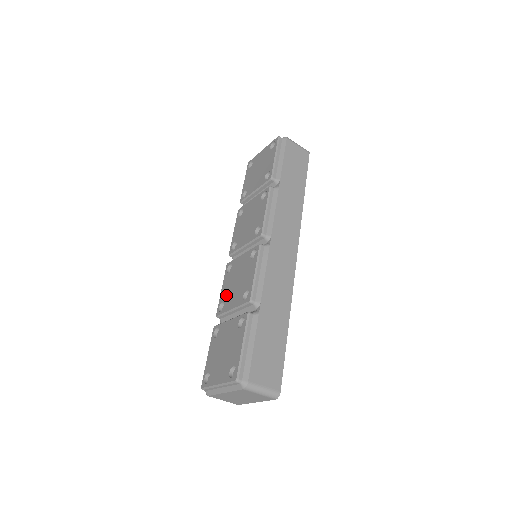
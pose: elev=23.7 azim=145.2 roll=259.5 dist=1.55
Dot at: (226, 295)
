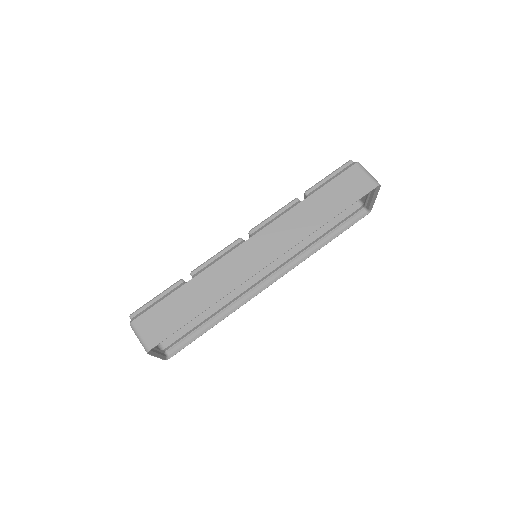
Dot at: occluded
